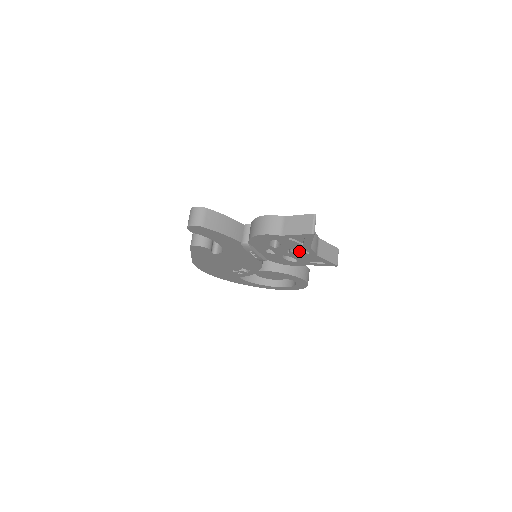
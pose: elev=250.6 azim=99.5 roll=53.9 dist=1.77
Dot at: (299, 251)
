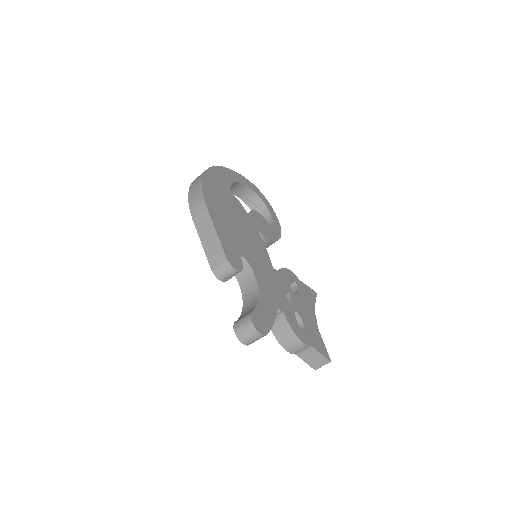
Dot at: occluded
